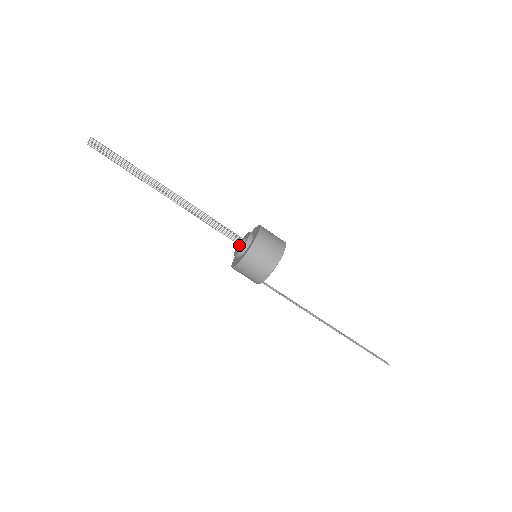
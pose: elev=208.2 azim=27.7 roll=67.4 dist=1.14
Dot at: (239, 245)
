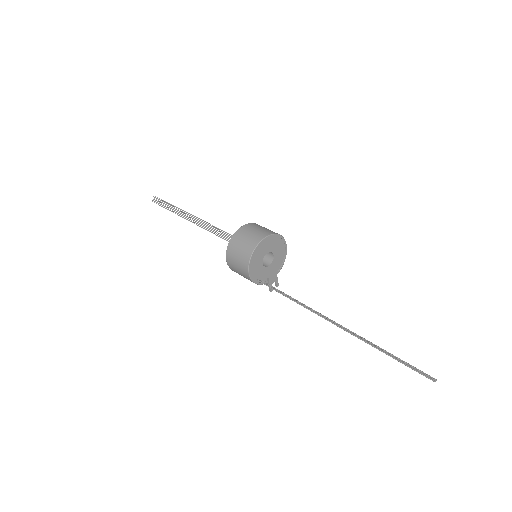
Dot at: occluded
